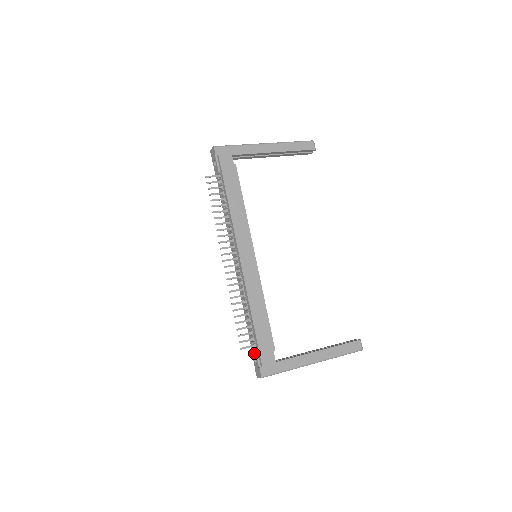
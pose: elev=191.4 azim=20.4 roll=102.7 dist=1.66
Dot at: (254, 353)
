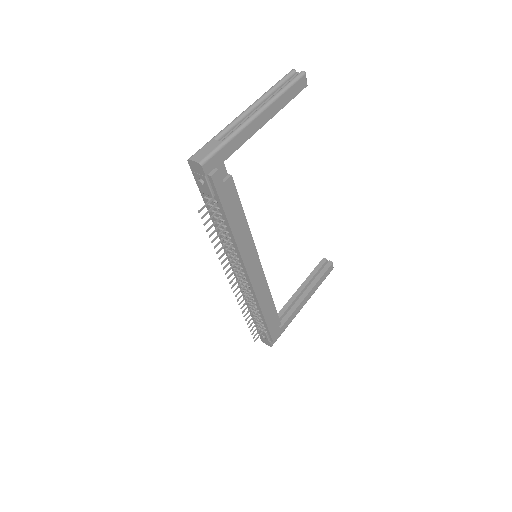
Dot at: (263, 334)
